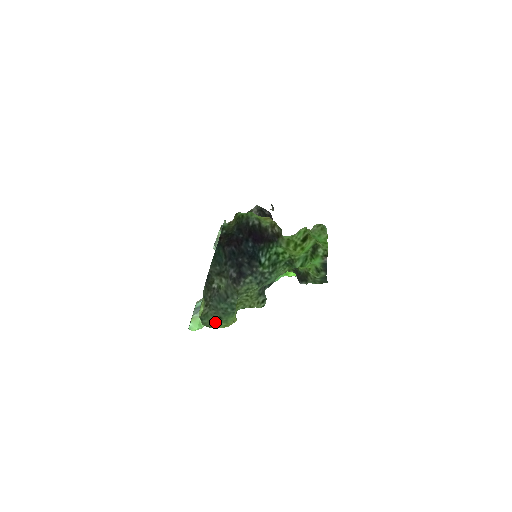
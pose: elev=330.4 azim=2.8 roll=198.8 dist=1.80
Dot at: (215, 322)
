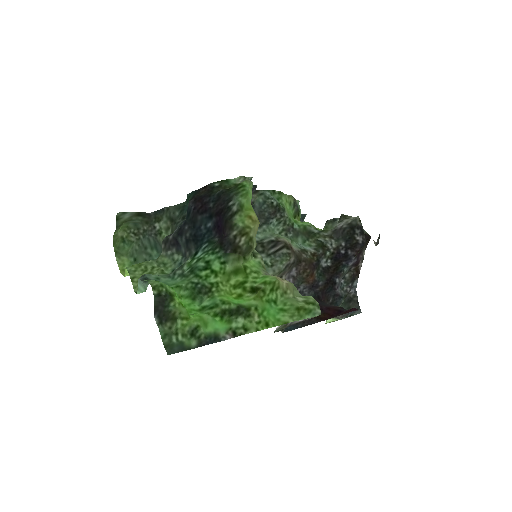
Dot at: (127, 257)
